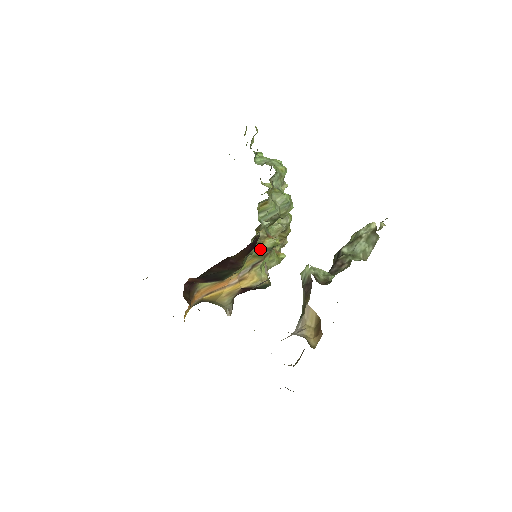
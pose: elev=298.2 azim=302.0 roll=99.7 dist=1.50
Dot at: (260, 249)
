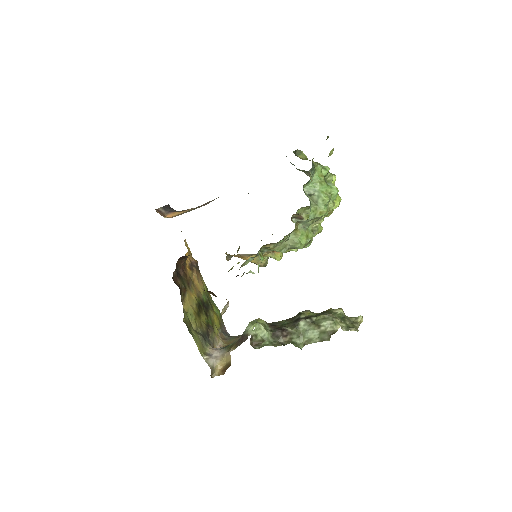
Dot at: occluded
